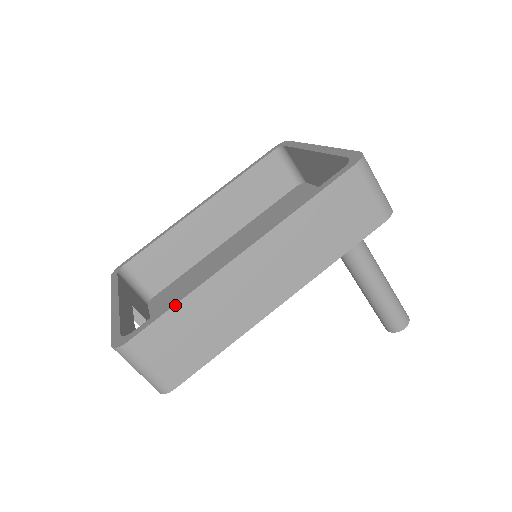
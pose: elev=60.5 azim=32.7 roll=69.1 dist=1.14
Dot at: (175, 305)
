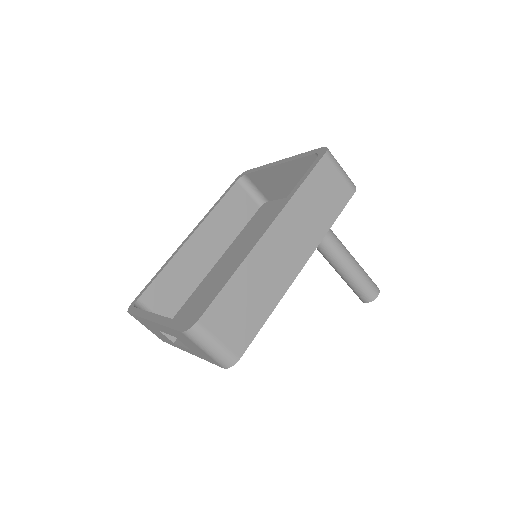
Dot at: (228, 282)
